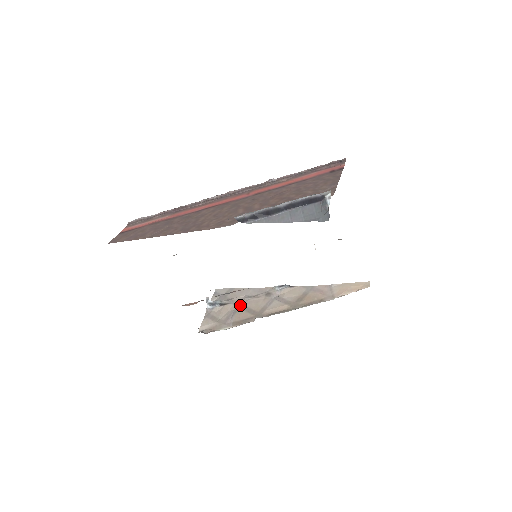
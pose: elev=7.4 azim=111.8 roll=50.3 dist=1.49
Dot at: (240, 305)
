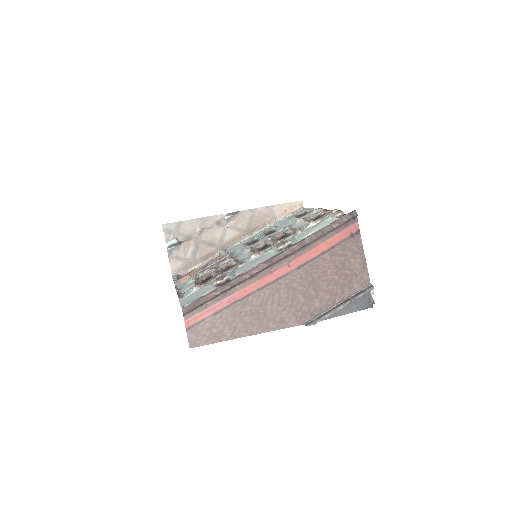
Dot at: (198, 240)
